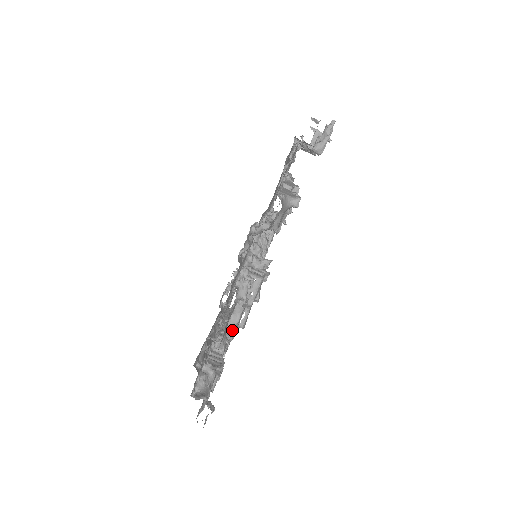
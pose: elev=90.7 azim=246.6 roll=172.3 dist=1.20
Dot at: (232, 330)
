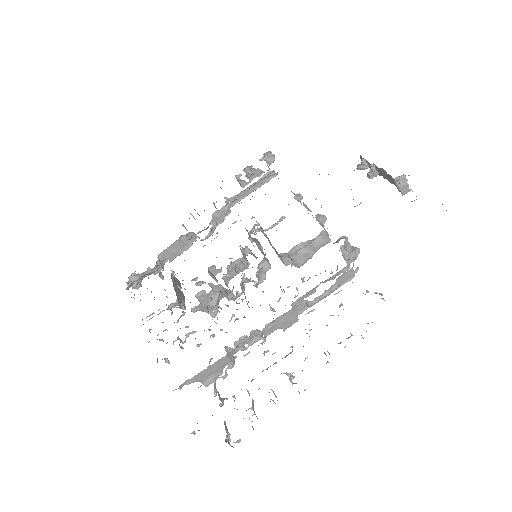
Dot at: occluded
